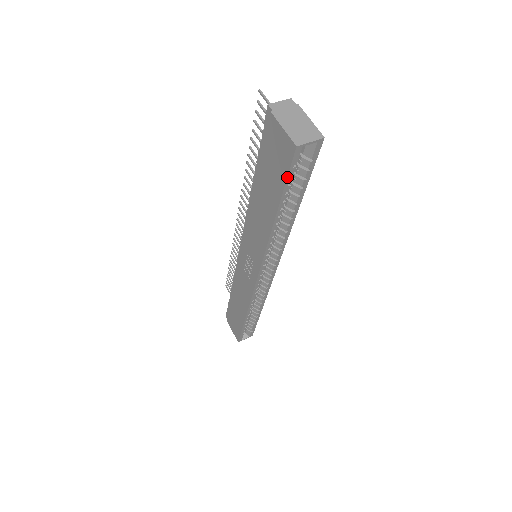
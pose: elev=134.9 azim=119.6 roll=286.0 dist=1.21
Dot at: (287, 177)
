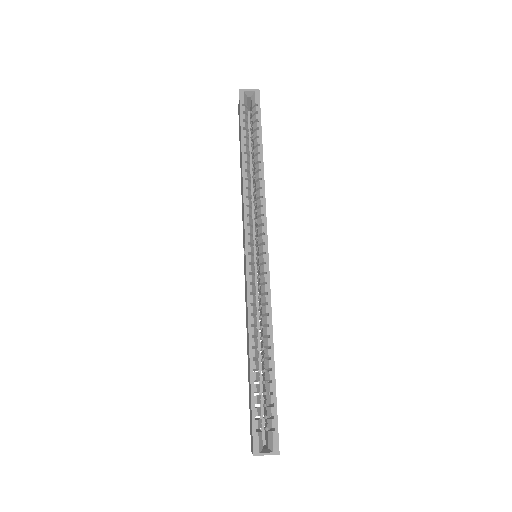
Dot at: (240, 113)
